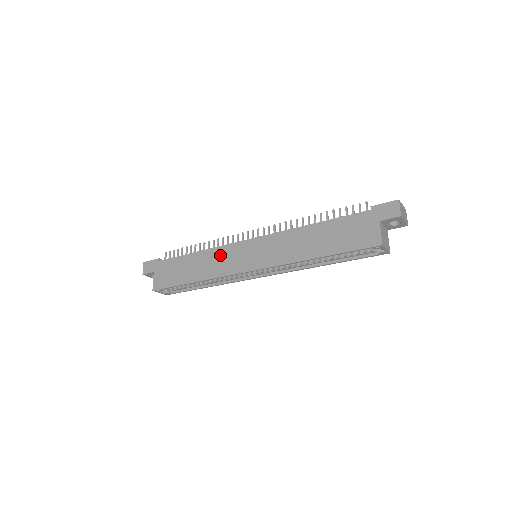
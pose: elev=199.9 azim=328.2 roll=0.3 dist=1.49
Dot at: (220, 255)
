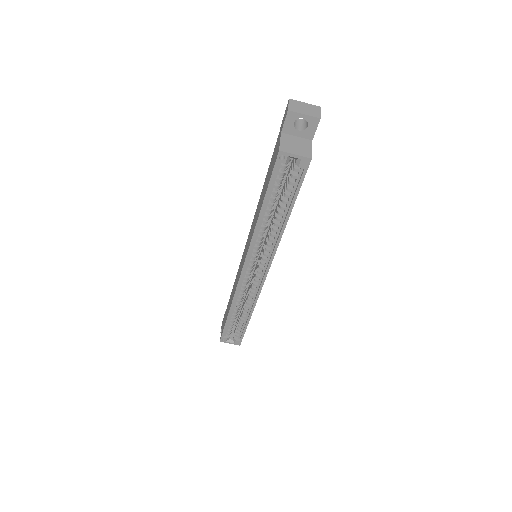
Dot at: occluded
